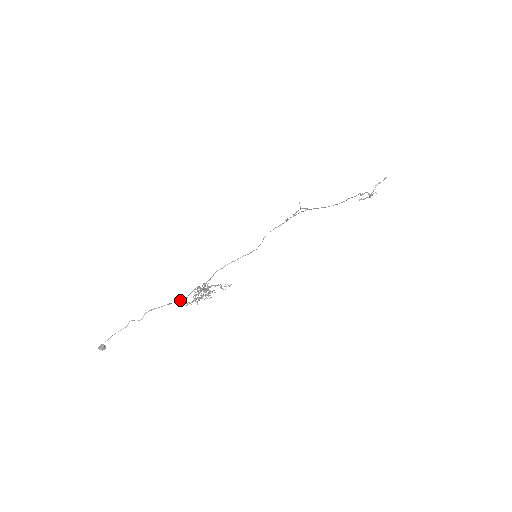
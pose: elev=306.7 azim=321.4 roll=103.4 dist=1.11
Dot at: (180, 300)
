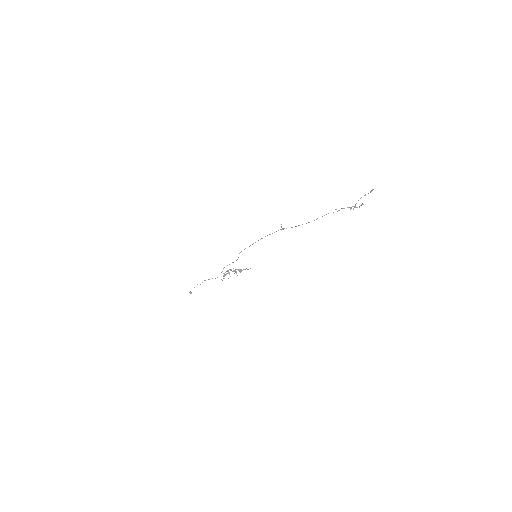
Dot at: (217, 277)
